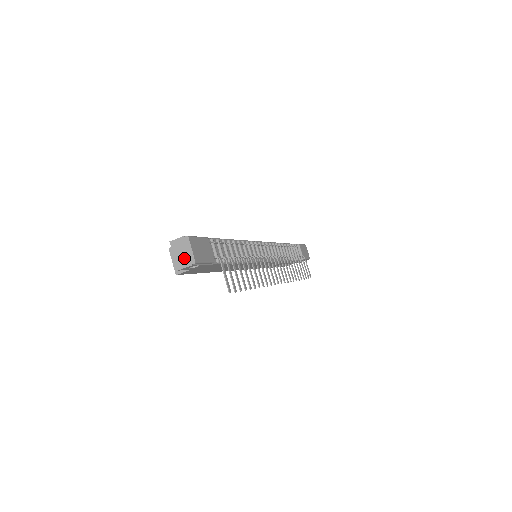
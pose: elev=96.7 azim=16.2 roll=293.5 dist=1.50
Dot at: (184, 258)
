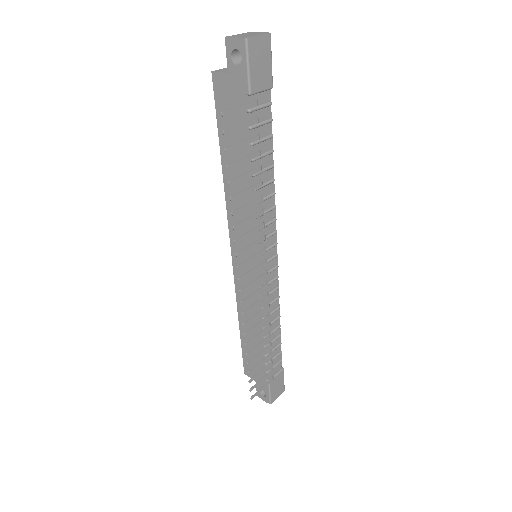
Dot at: (244, 35)
